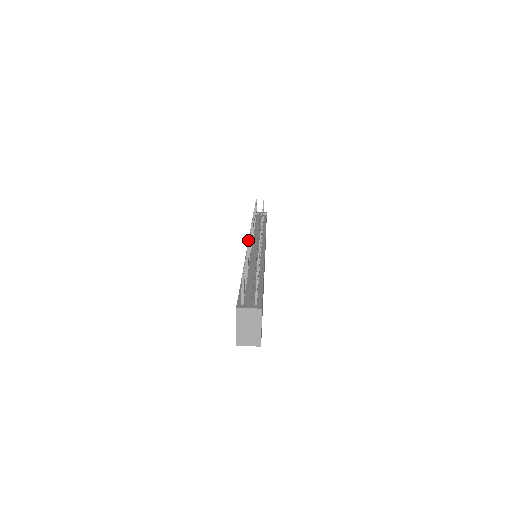
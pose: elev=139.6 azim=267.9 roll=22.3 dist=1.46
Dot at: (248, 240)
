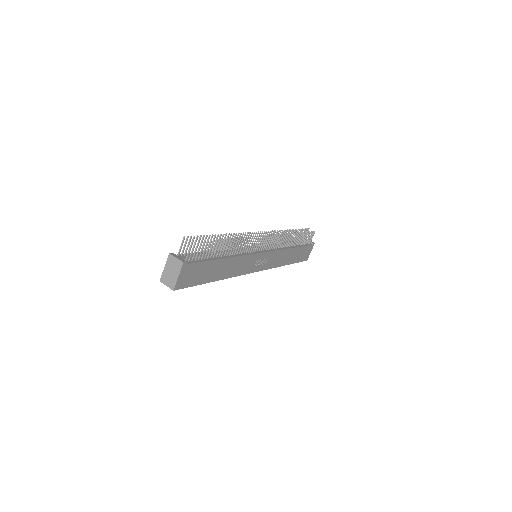
Dot at: occluded
